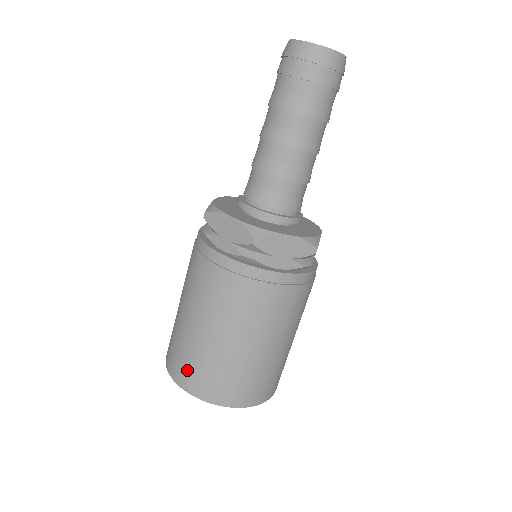
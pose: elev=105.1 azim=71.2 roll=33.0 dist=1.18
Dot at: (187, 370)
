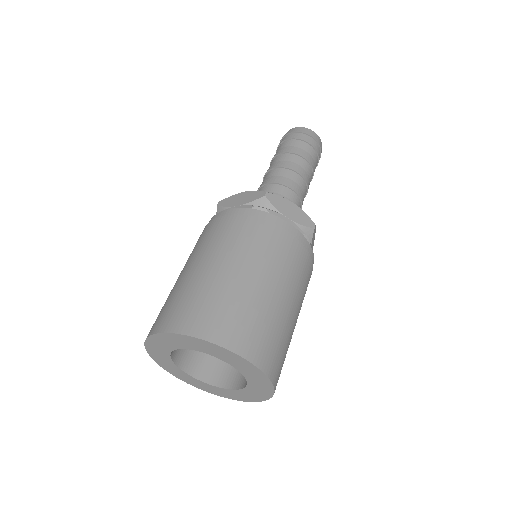
Dot at: (181, 310)
